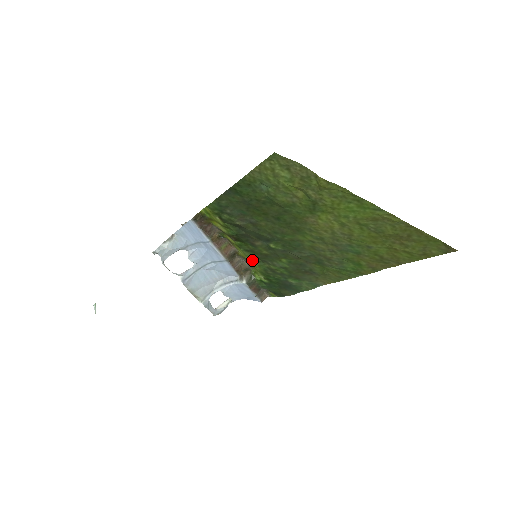
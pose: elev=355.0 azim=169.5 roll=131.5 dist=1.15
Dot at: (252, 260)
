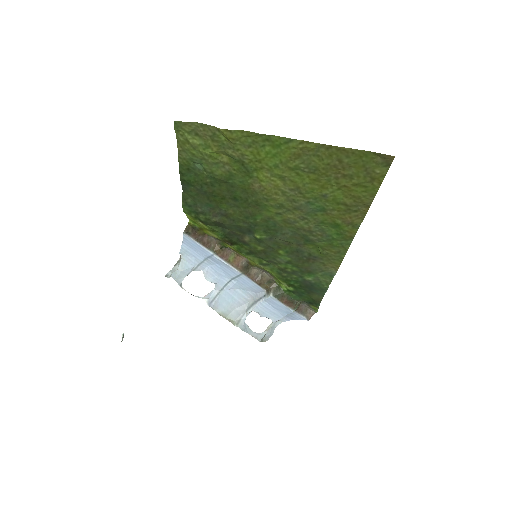
Dot at: (262, 265)
